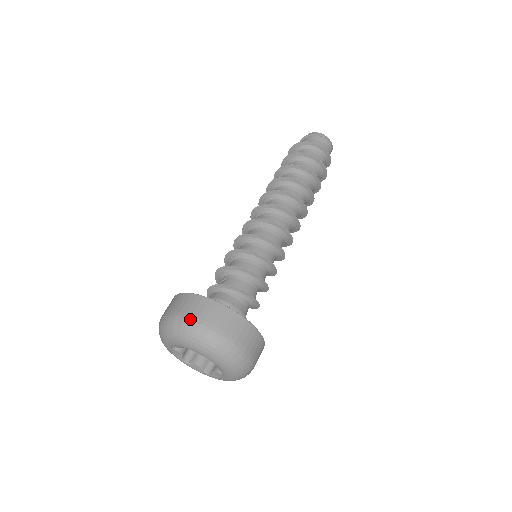
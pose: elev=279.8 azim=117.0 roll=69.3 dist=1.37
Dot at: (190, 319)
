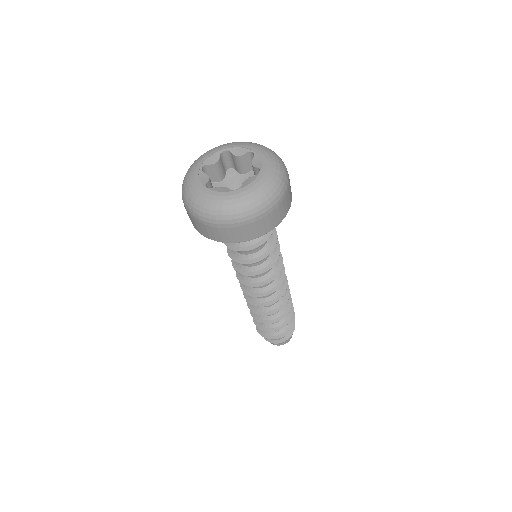
Dot at: occluded
